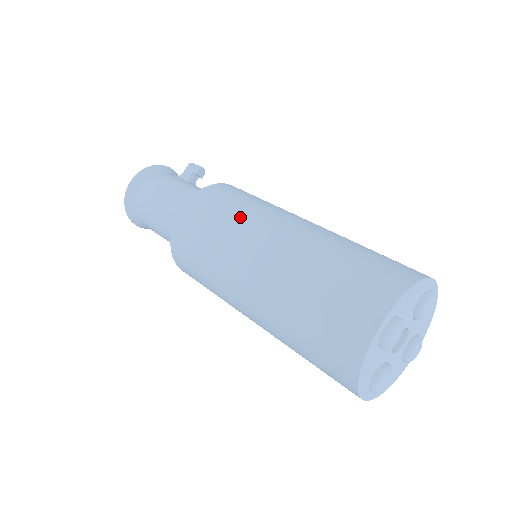
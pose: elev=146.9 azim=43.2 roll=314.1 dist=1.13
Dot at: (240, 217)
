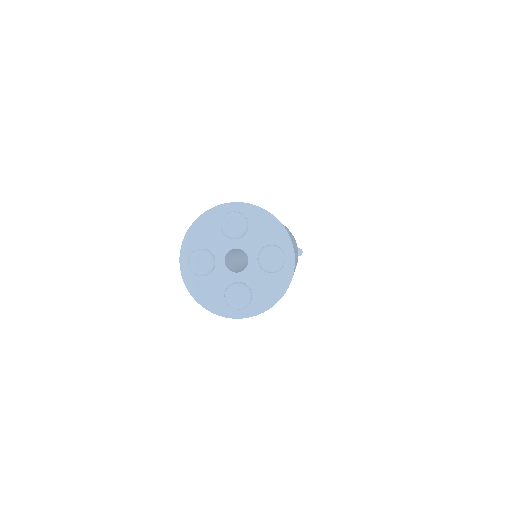
Dot at: occluded
